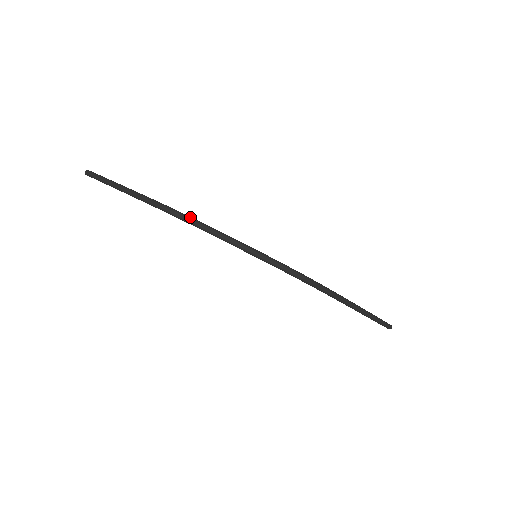
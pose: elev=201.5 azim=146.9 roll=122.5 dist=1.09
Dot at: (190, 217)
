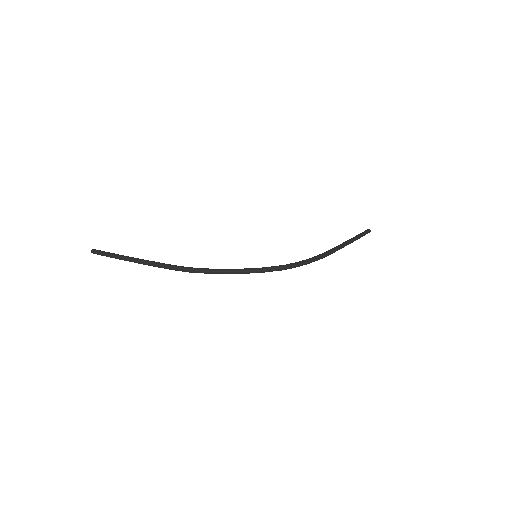
Dot at: (202, 269)
